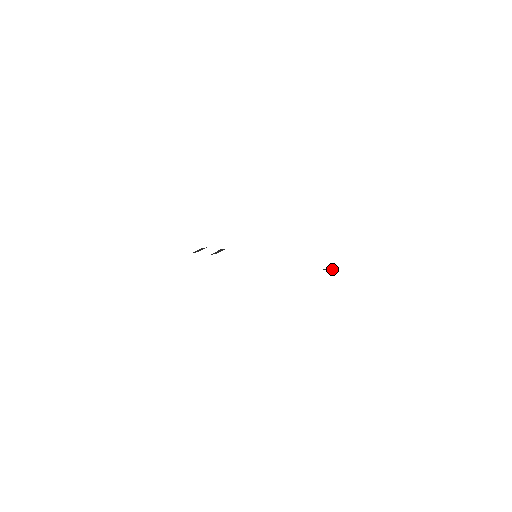
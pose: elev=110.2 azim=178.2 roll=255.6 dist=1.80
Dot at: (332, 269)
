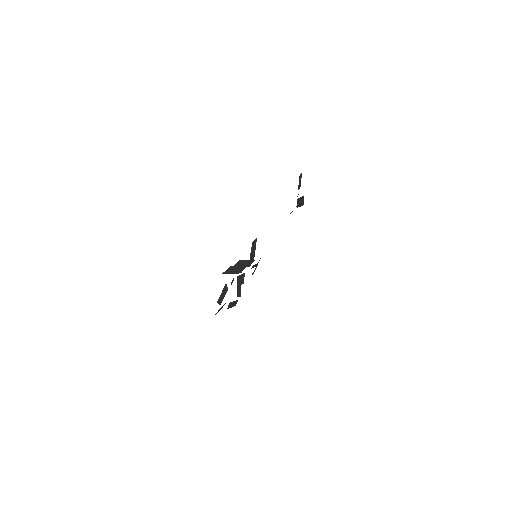
Dot at: (257, 263)
